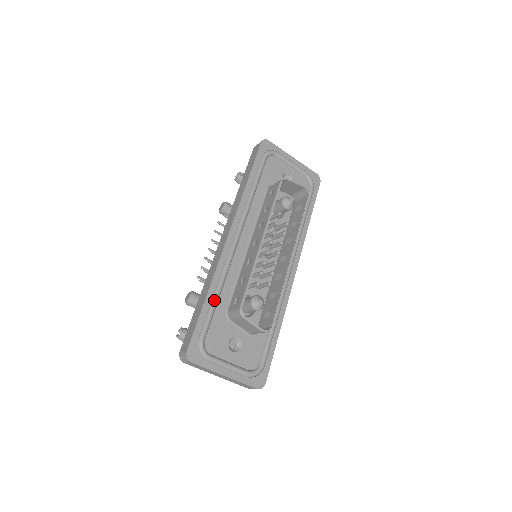
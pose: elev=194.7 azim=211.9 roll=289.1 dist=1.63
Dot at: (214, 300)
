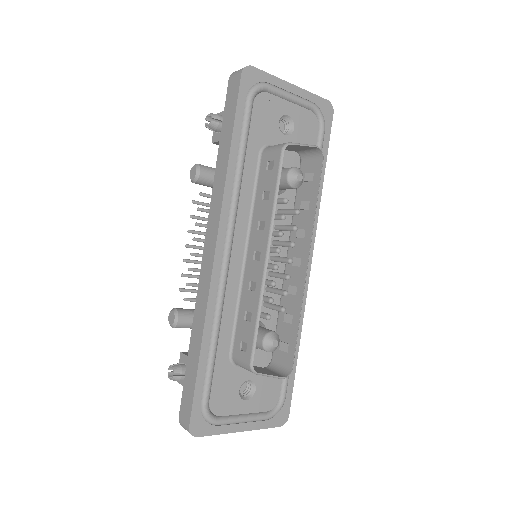
Dot at: (212, 350)
